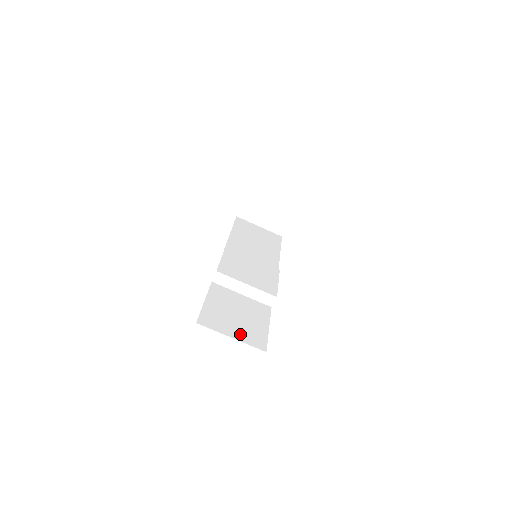
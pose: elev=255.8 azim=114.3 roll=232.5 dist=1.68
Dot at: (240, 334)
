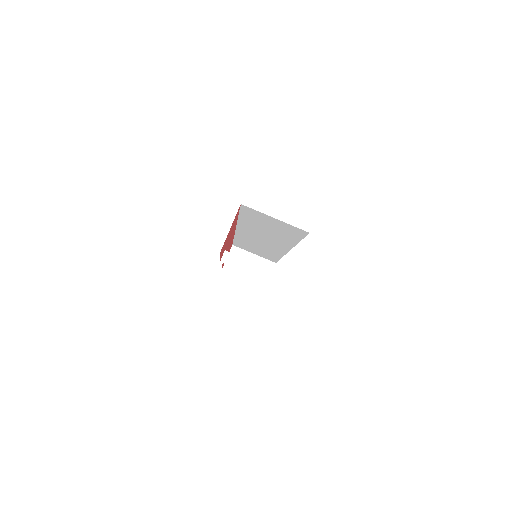
Dot at: occluded
